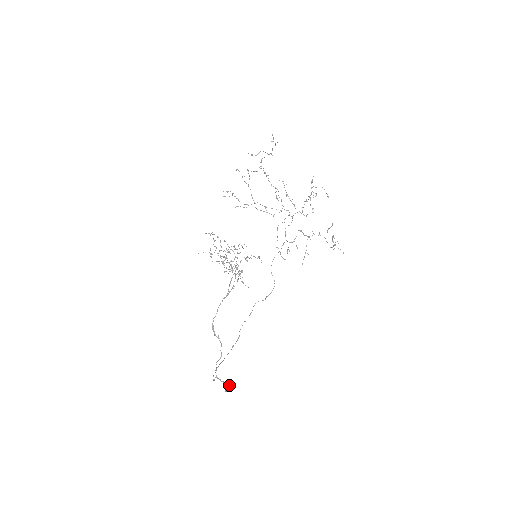
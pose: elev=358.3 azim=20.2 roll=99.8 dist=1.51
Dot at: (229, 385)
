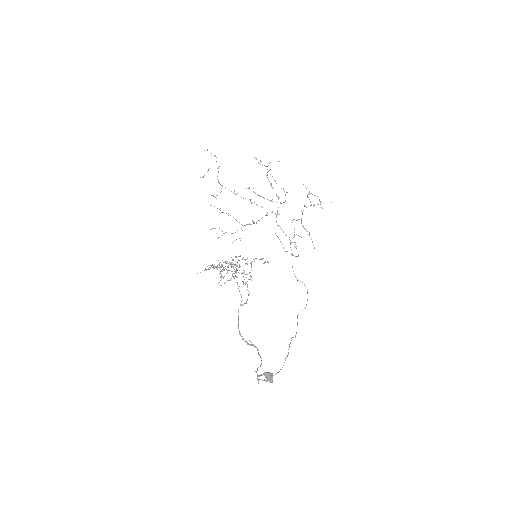
Dot at: occluded
